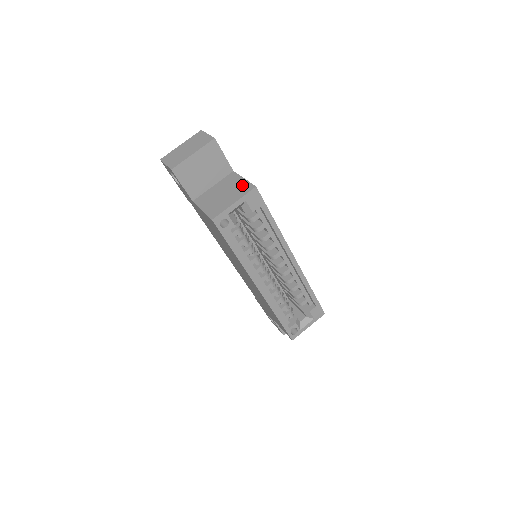
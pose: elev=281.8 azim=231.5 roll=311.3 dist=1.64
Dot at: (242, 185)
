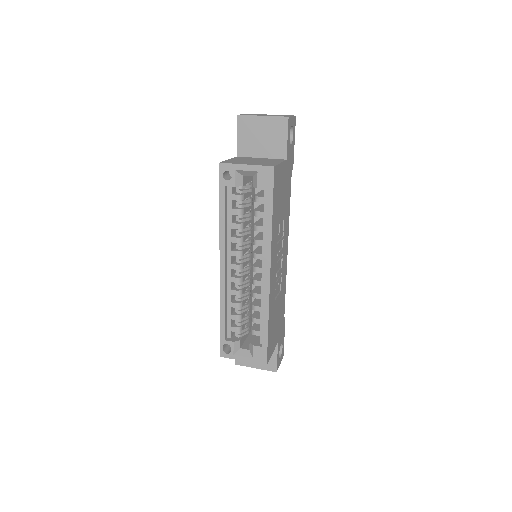
Dot at: (271, 163)
